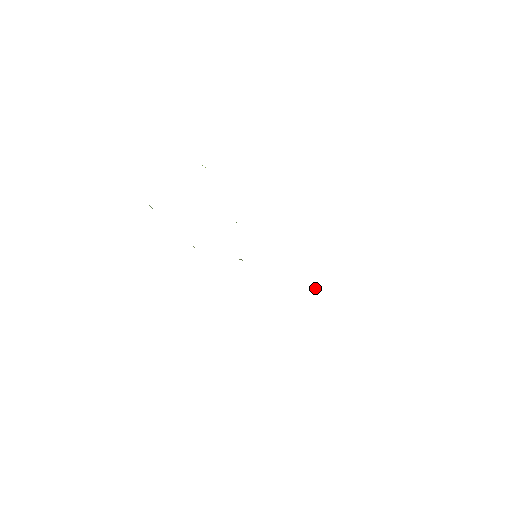
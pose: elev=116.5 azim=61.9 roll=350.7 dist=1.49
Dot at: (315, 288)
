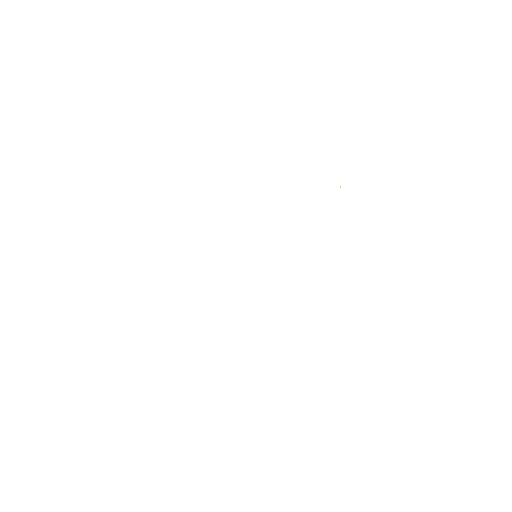
Dot at: occluded
